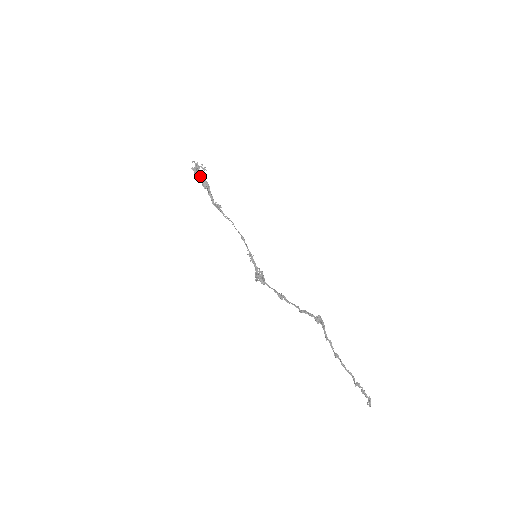
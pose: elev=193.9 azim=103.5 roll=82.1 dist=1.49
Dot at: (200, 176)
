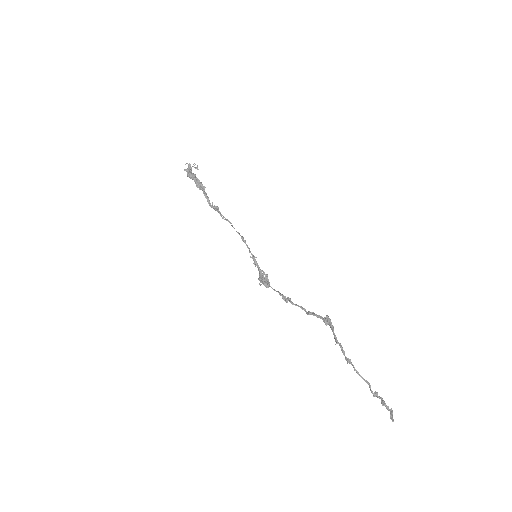
Dot at: (193, 177)
